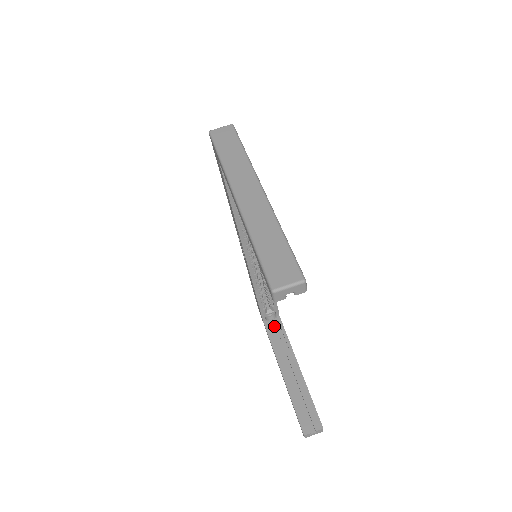
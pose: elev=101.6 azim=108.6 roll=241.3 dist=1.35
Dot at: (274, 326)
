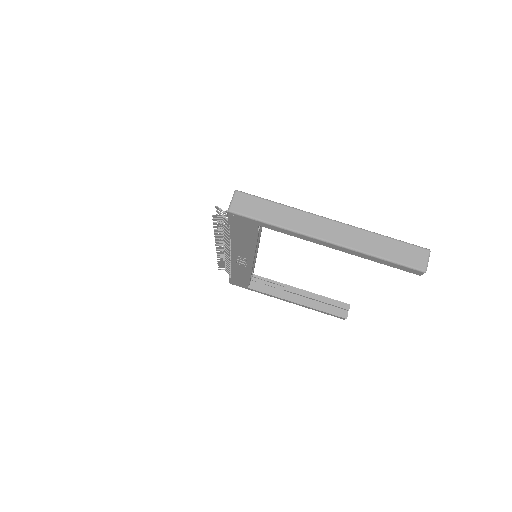
Dot at: (256, 283)
